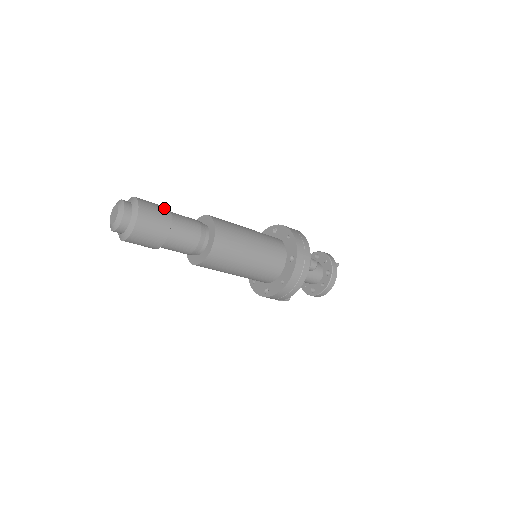
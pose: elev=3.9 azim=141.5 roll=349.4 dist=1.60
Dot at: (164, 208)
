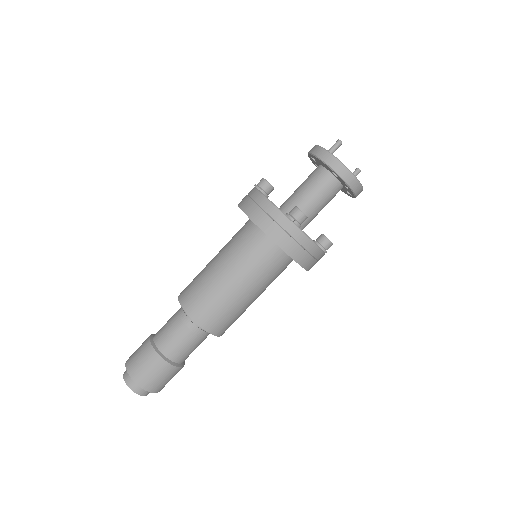
Dot at: (146, 348)
